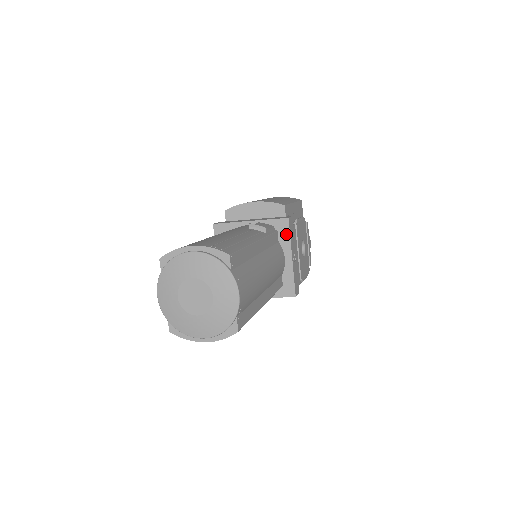
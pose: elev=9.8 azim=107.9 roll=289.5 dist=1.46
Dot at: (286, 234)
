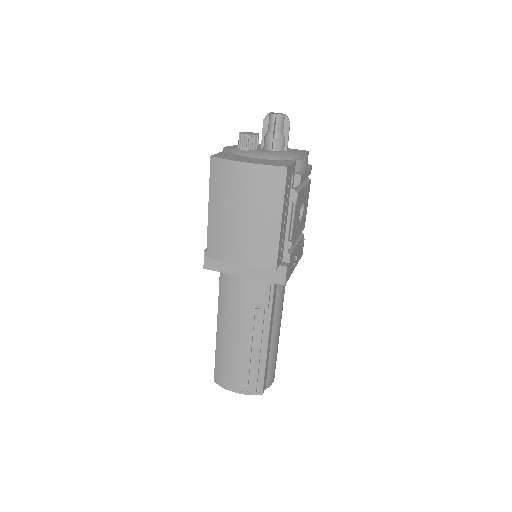
Dot at: occluded
